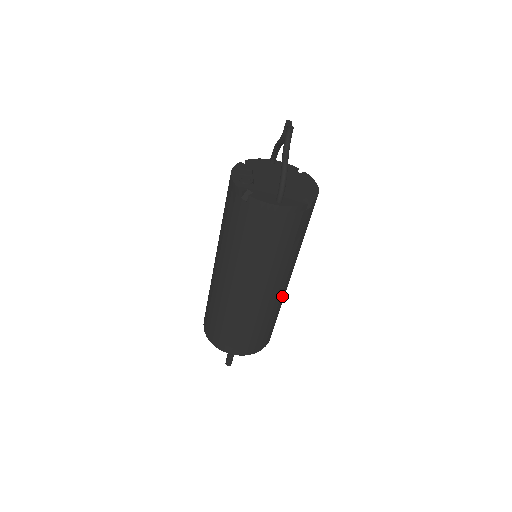
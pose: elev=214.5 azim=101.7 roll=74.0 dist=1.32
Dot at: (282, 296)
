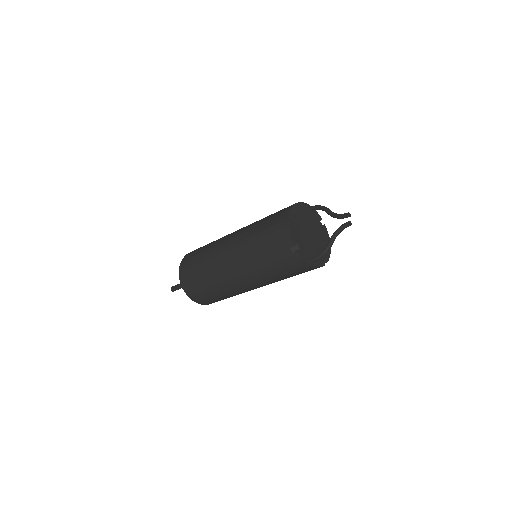
Dot at: occluded
